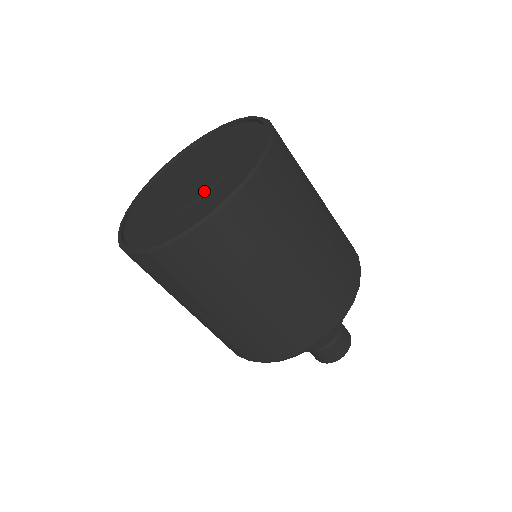
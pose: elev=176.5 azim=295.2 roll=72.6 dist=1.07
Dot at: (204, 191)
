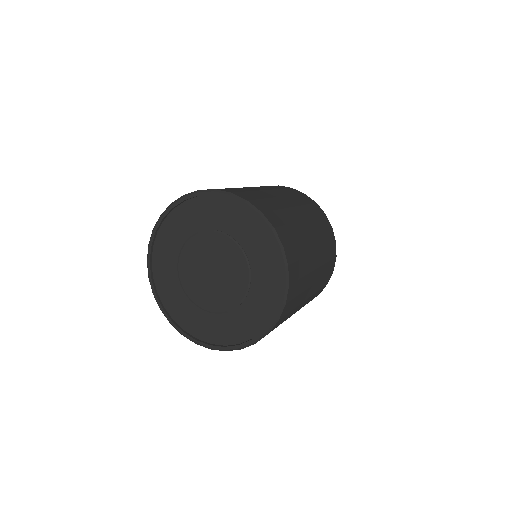
Dot at: (225, 308)
